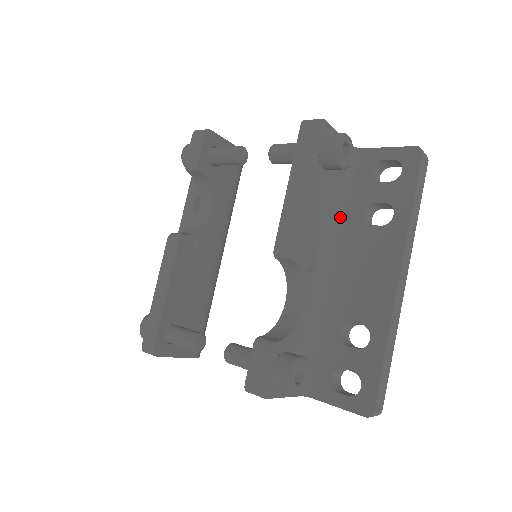
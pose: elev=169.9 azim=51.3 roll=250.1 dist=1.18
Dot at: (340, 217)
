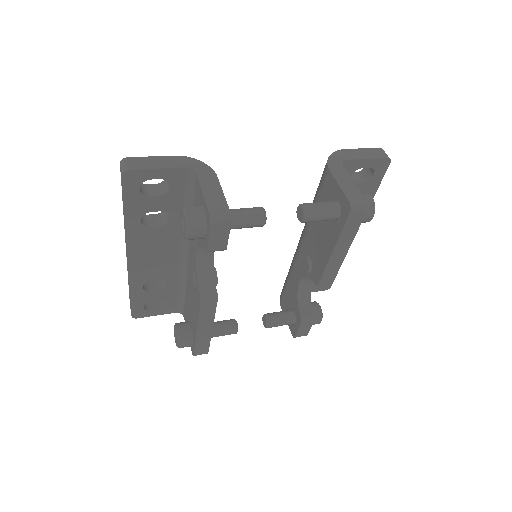
Dot at: occluded
